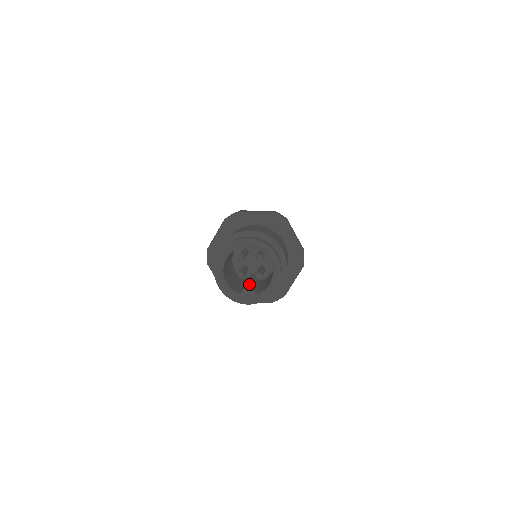
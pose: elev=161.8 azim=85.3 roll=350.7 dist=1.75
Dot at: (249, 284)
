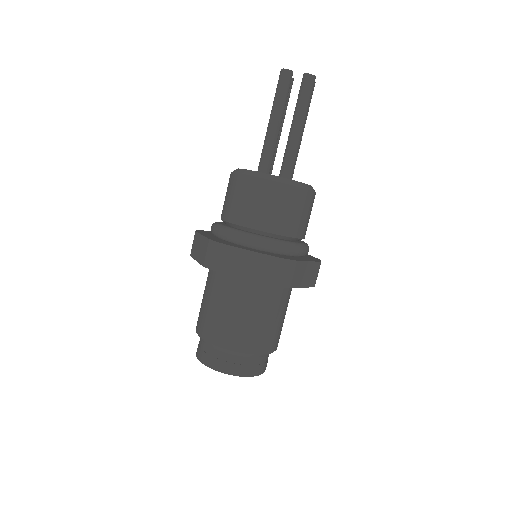
Dot at: occluded
